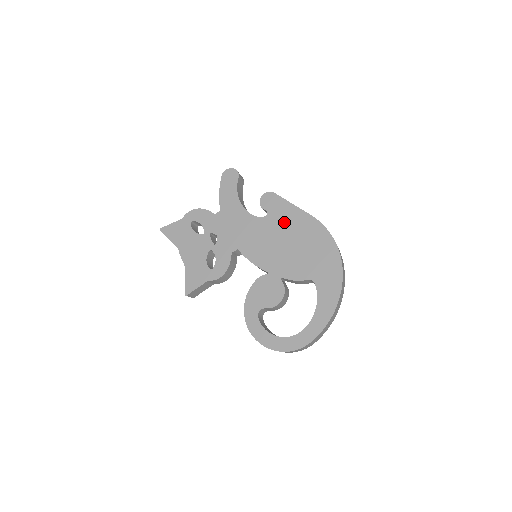
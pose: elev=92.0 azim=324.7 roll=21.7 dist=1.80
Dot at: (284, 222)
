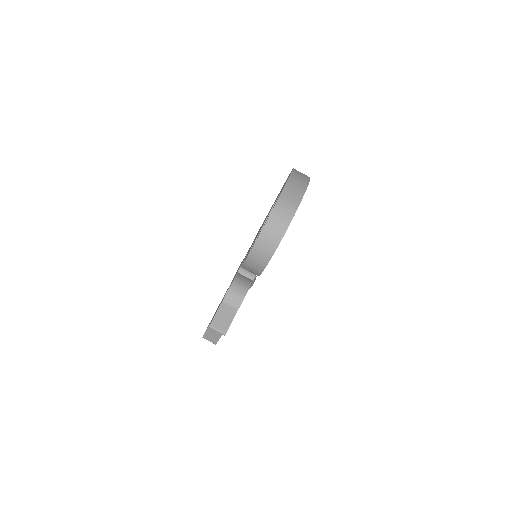
Dot at: (263, 222)
